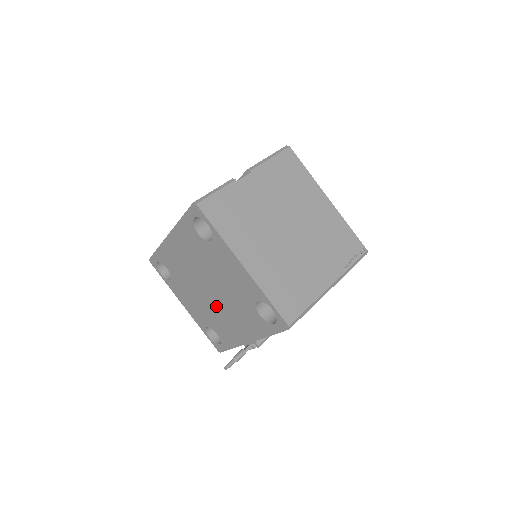
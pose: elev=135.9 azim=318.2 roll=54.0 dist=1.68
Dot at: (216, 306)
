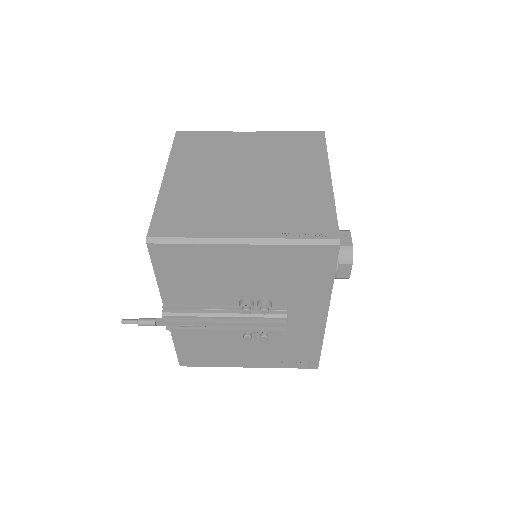
Dot at: occluded
